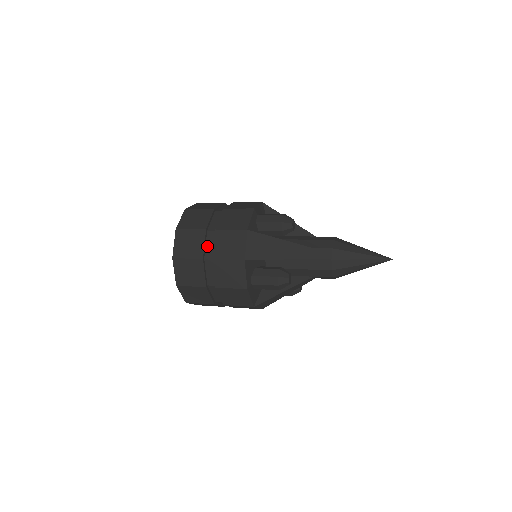
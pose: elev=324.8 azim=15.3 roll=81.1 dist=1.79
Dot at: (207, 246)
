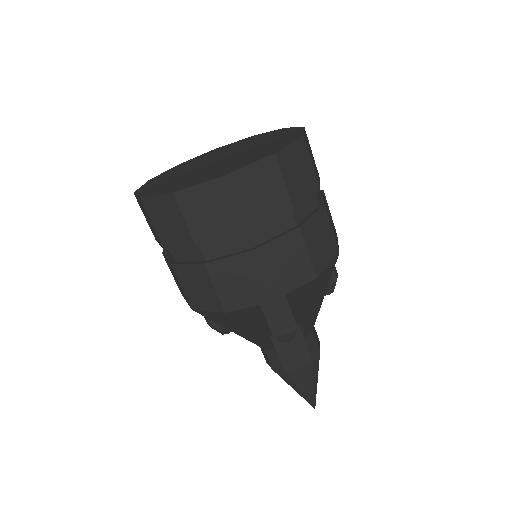
Dot at: (183, 250)
